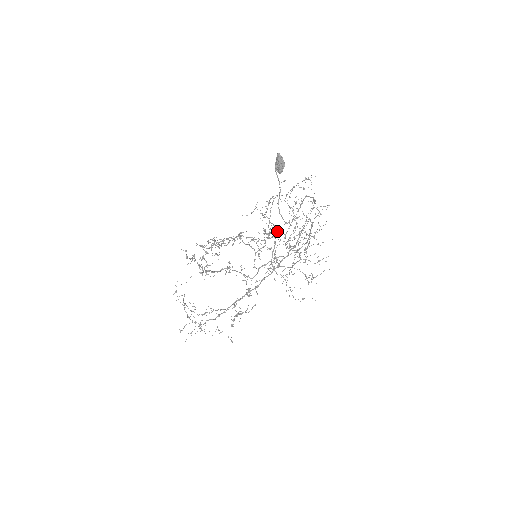
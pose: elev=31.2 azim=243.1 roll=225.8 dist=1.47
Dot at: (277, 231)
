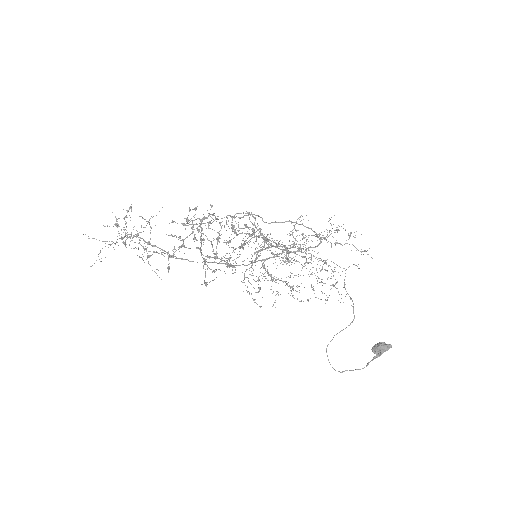
Dot at: (293, 245)
